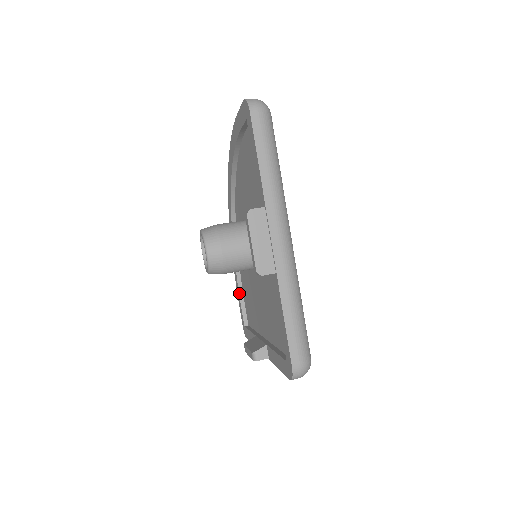
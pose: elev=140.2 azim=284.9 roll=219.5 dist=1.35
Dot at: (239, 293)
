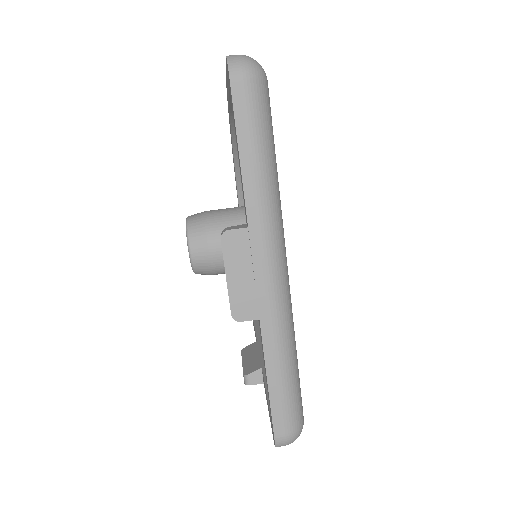
Dot at: occluded
